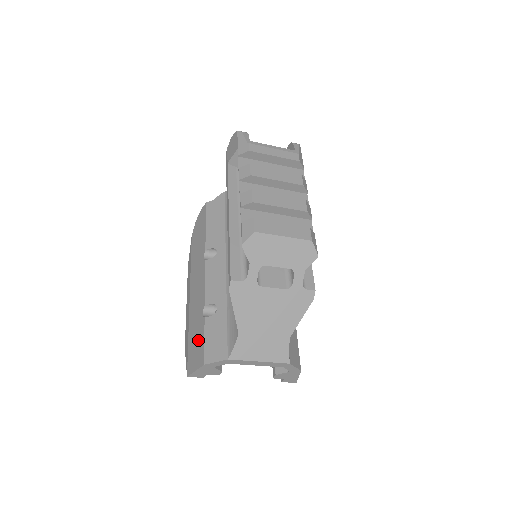
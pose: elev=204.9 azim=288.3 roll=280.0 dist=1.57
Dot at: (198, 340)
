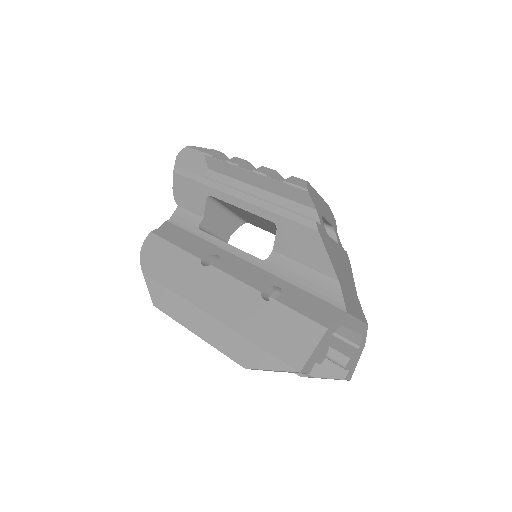
Dot at: (285, 324)
